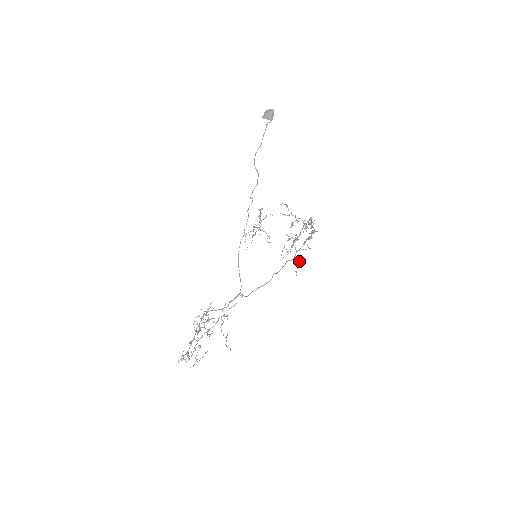
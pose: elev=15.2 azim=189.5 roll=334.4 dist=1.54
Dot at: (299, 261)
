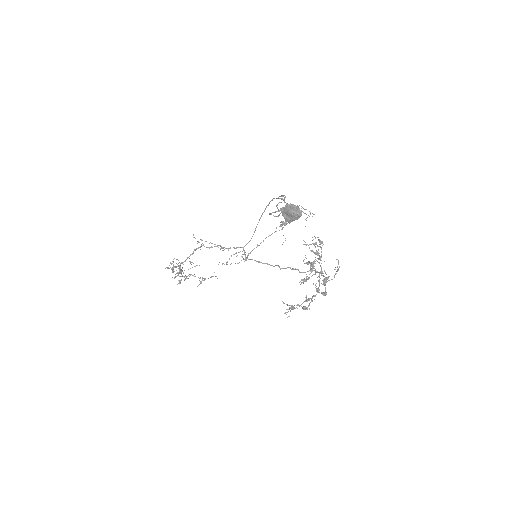
Dot at: (307, 279)
